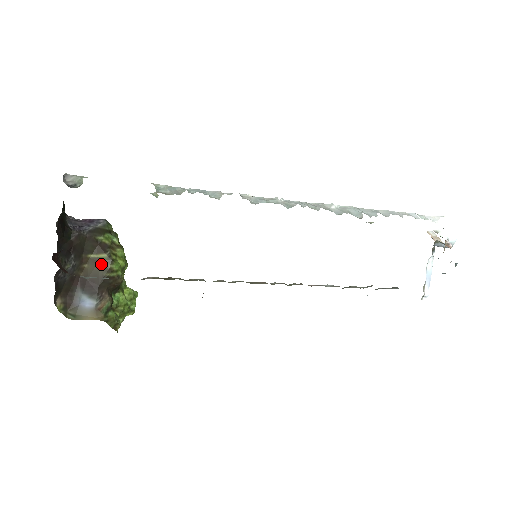
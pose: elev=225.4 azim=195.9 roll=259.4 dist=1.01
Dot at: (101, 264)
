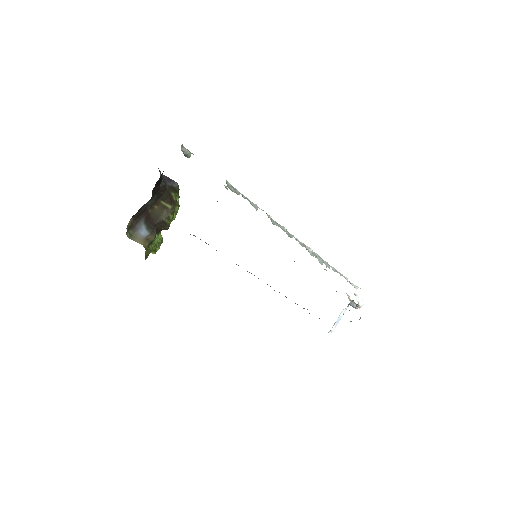
Dot at: (165, 211)
